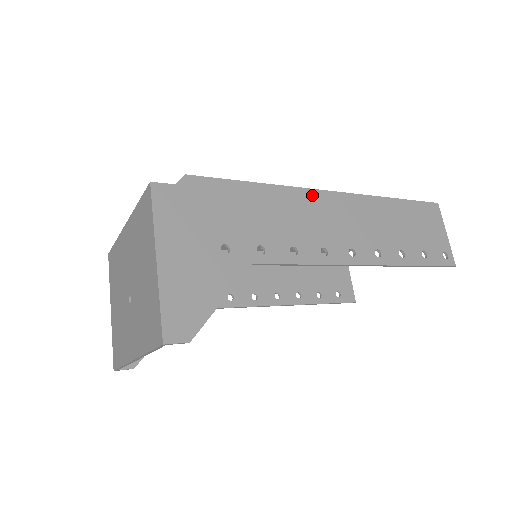
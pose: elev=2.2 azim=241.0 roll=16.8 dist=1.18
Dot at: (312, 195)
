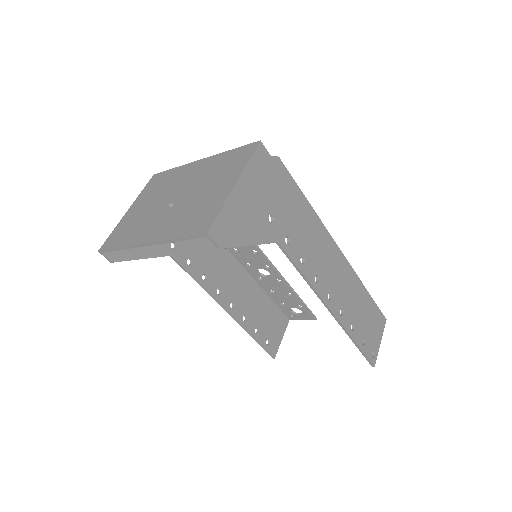
Dot at: (330, 240)
